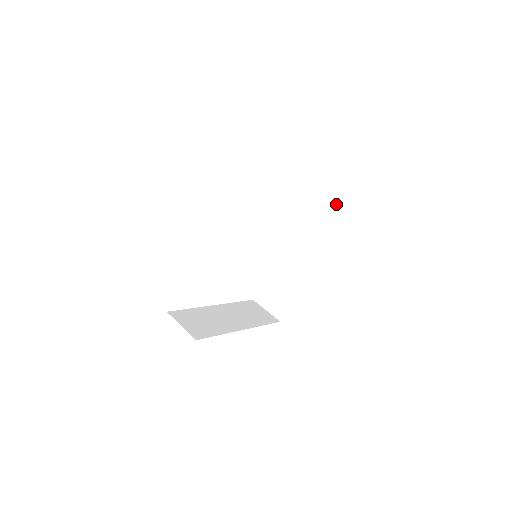
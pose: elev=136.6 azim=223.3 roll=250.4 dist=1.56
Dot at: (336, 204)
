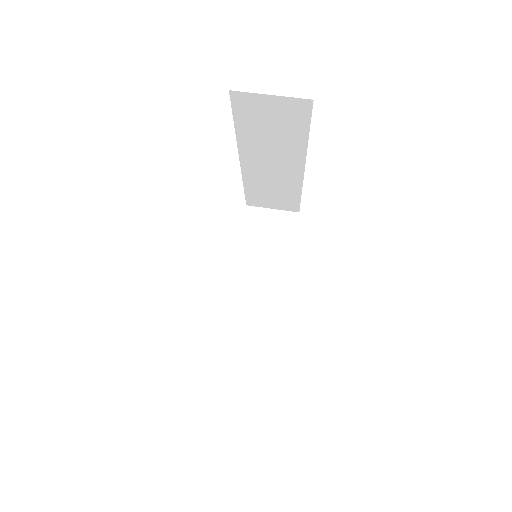
Dot at: (308, 101)
